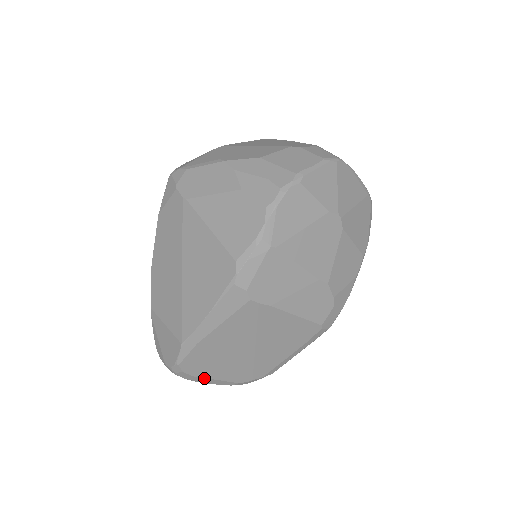
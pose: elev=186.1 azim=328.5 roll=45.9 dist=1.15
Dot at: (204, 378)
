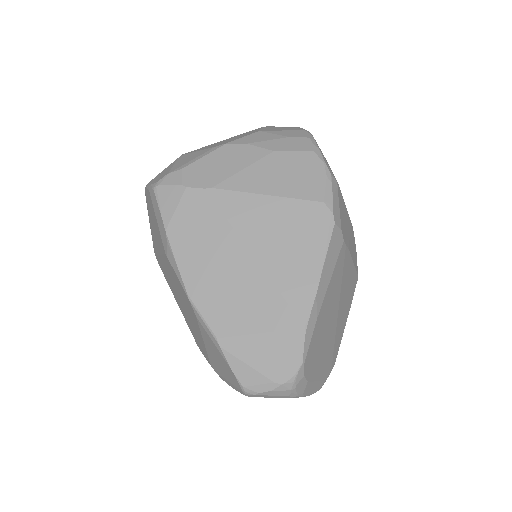
Dot at: (311, 382)
